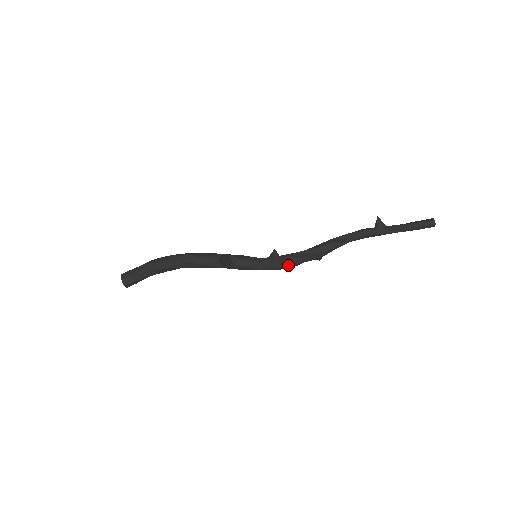
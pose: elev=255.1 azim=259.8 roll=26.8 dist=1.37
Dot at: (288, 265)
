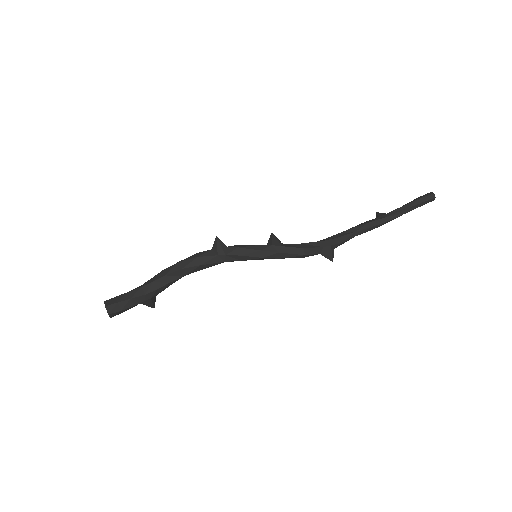
Dot at: (291, 247)
